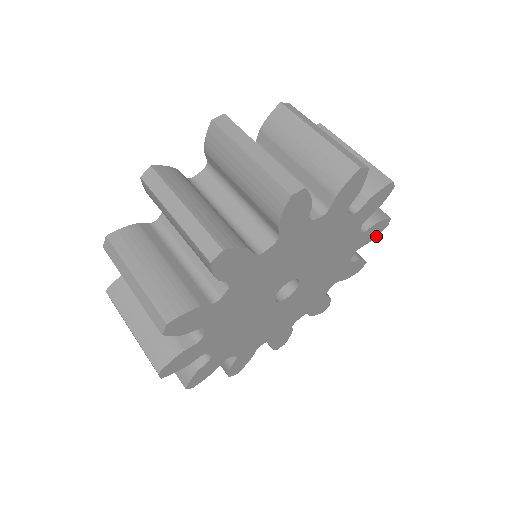
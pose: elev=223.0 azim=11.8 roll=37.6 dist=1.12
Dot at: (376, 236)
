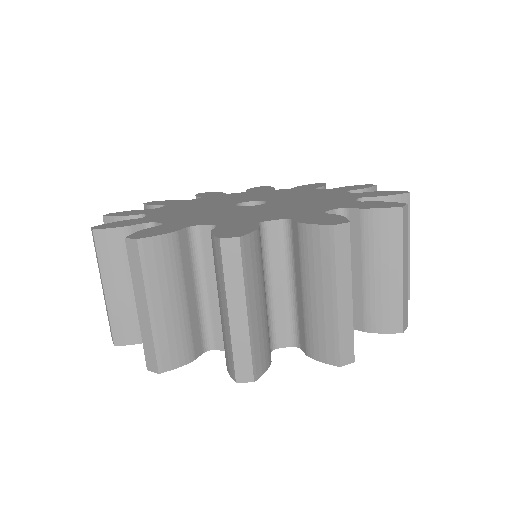
Dot at: occluded
